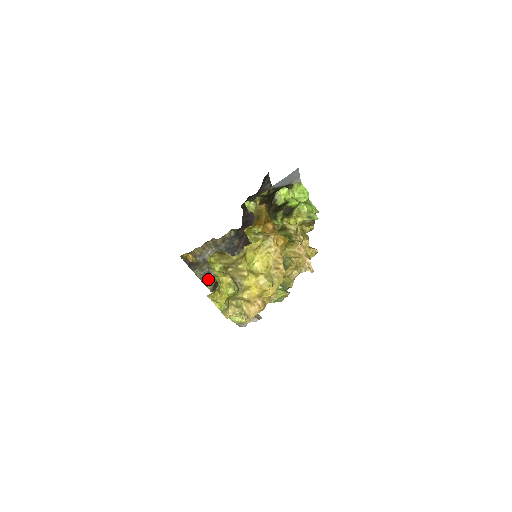
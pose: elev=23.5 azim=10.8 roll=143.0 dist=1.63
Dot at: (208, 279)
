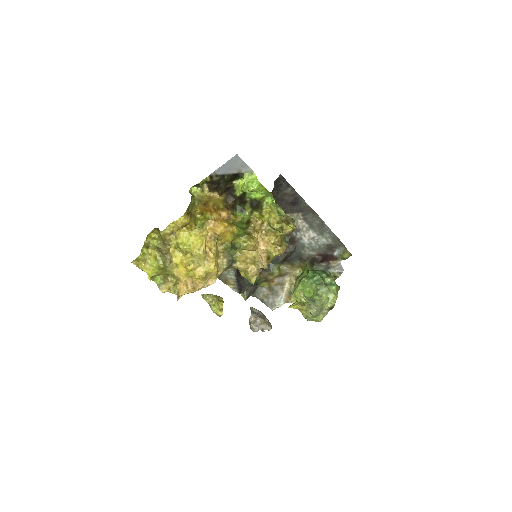
Dot at: (221, 275)
